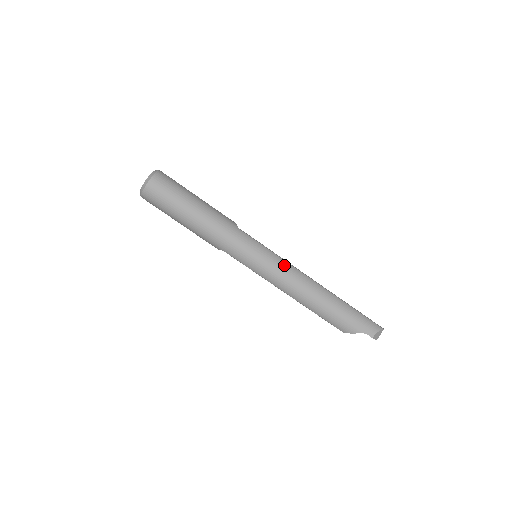
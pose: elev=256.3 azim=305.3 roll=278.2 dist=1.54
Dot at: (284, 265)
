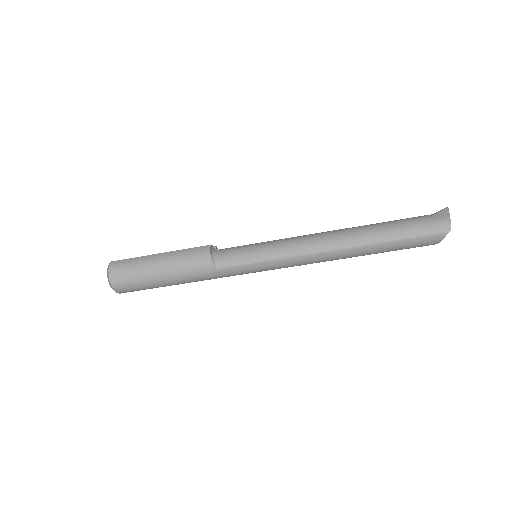
Dot at: (288, 263)
